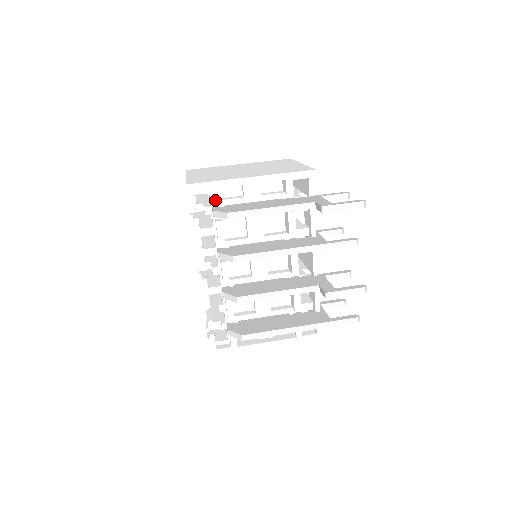
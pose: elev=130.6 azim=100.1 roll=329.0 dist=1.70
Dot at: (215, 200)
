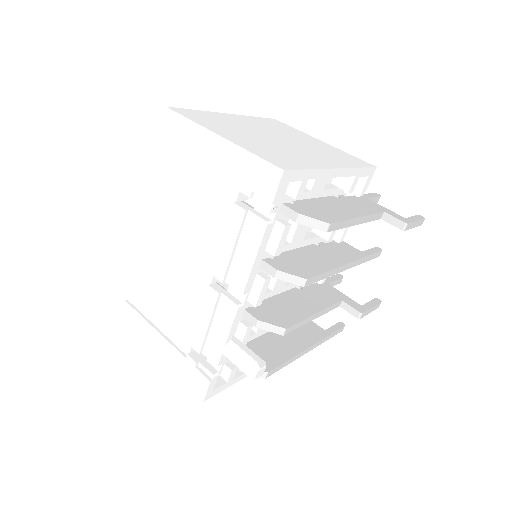
Dot at: (298, 196)
